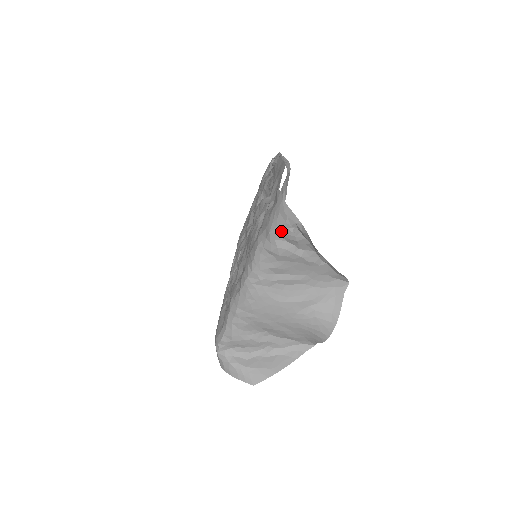
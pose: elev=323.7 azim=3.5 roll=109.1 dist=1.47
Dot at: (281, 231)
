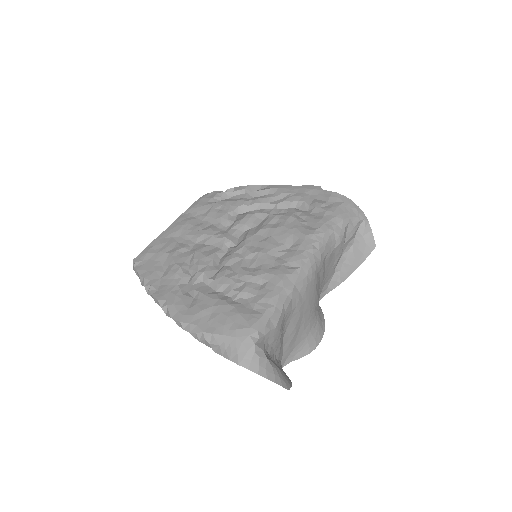
Dot at: (351, 222)
